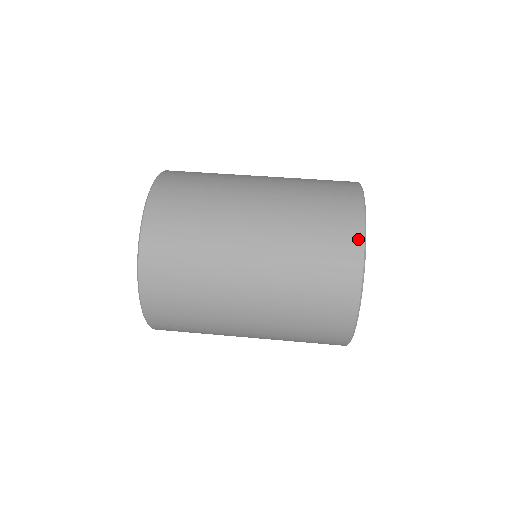
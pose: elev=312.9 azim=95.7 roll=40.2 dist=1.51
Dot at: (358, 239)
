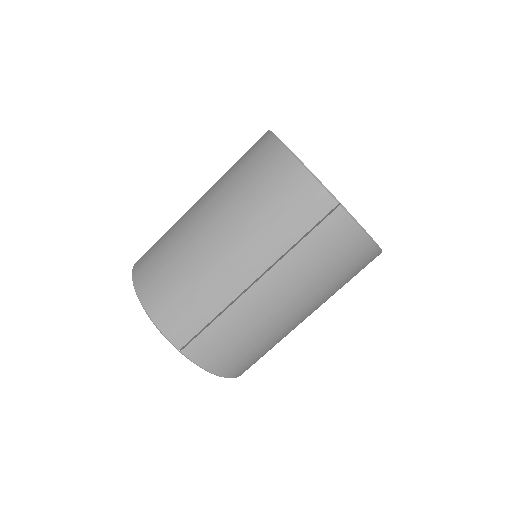
Dot at: occluded
